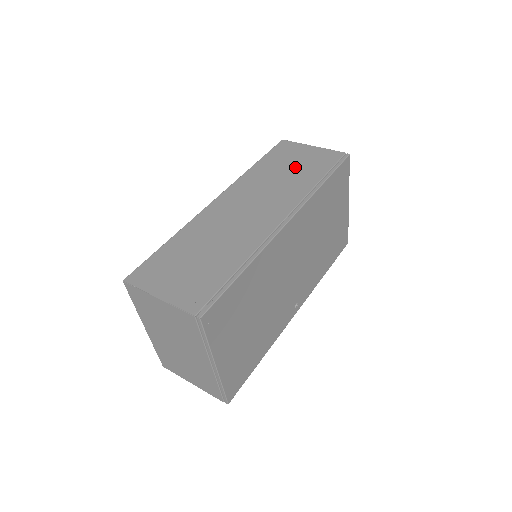
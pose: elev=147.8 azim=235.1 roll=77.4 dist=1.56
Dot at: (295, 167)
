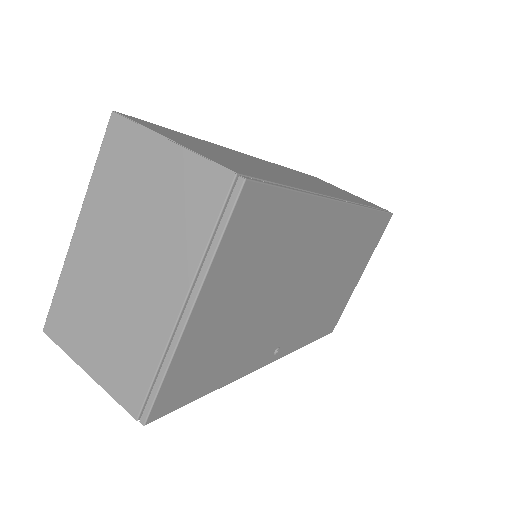
Dot at: (338, 190)
